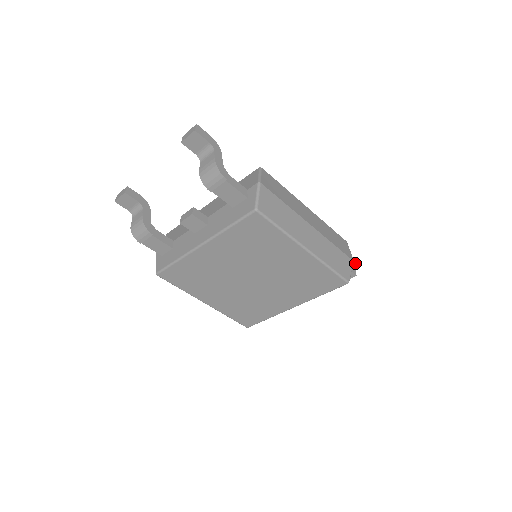
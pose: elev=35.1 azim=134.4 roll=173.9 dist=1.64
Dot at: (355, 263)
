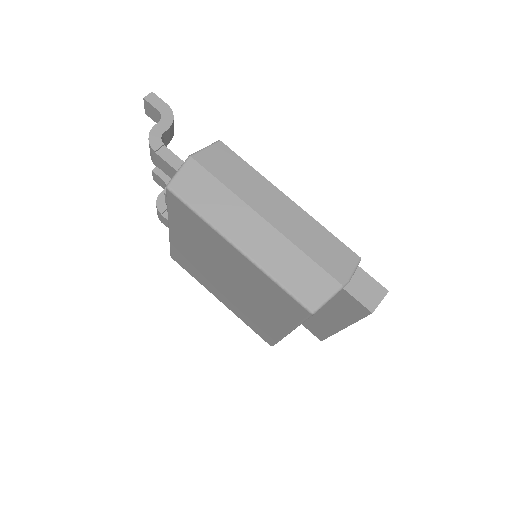
Dot at: (385, 295)
